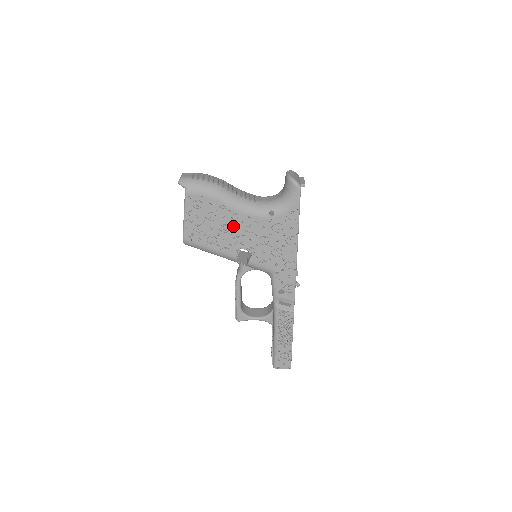
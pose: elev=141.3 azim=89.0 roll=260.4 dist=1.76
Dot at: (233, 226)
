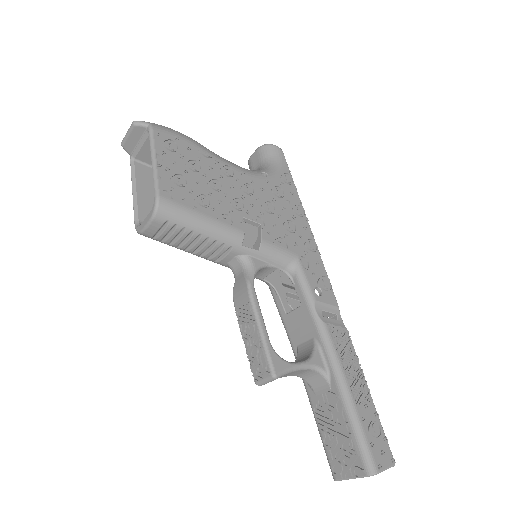
Dot at: (225, 184)
